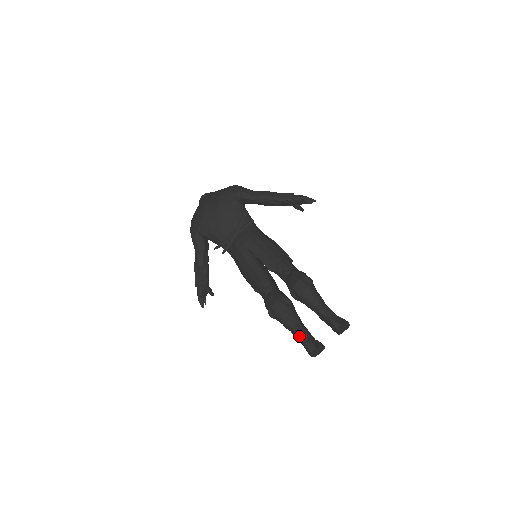
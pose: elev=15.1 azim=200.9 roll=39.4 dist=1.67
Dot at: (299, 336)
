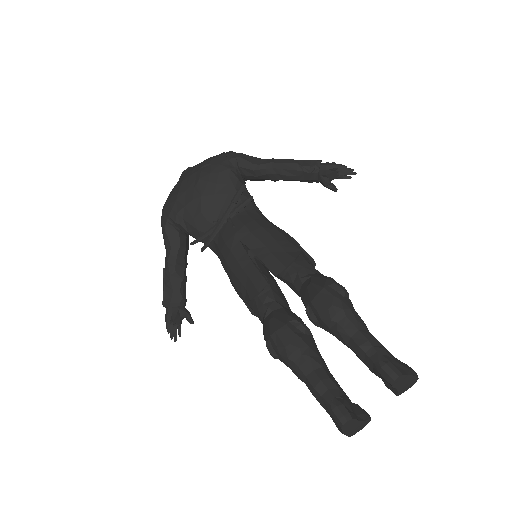
Dot at: (320, 393)
